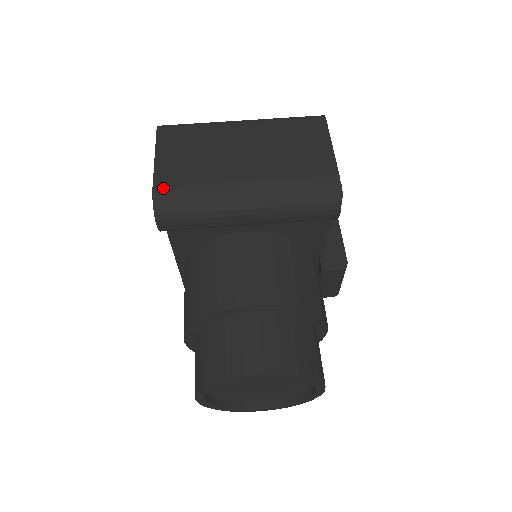
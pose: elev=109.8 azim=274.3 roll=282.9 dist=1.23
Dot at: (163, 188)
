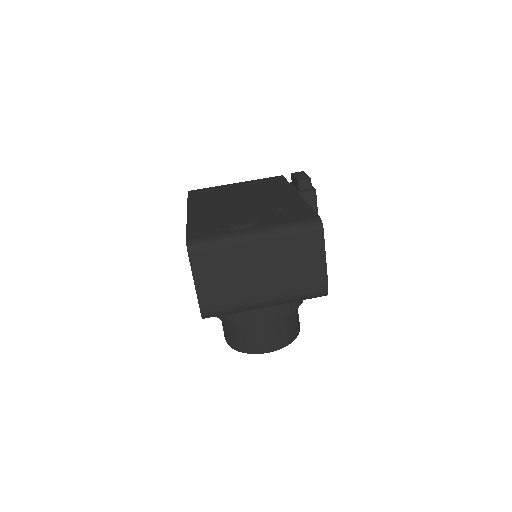
Dot at: (207, 309)
